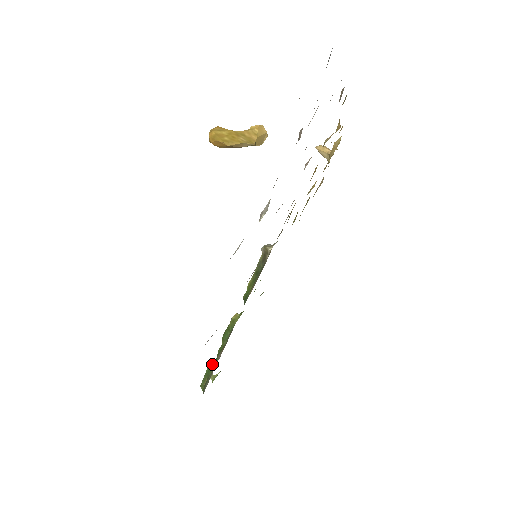
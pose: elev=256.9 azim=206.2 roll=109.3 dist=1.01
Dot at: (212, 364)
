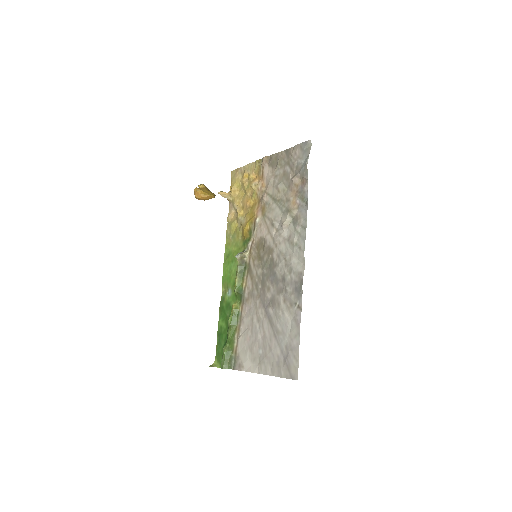
Dot at: (227, 348)
